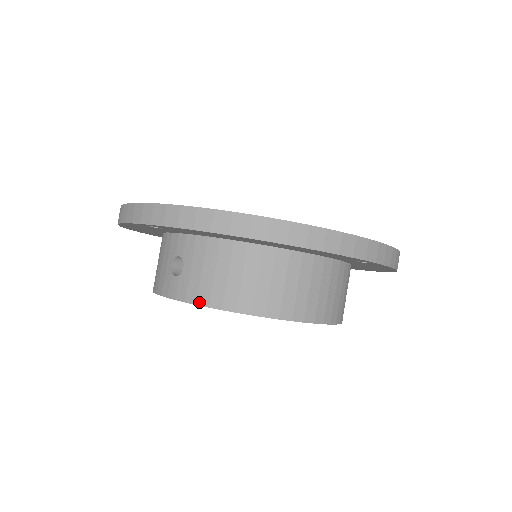
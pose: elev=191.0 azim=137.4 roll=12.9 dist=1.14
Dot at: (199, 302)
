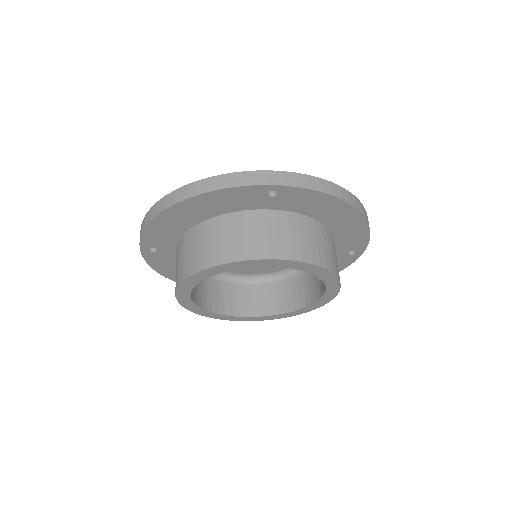
Dot at: (179, 282)
